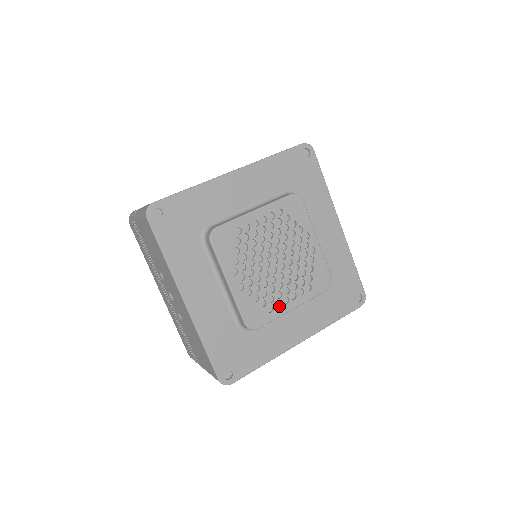
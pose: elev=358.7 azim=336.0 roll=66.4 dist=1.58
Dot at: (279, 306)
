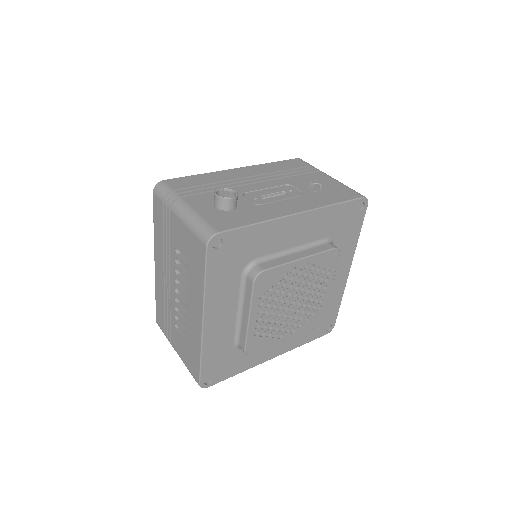
Dot at: (321, 298)
